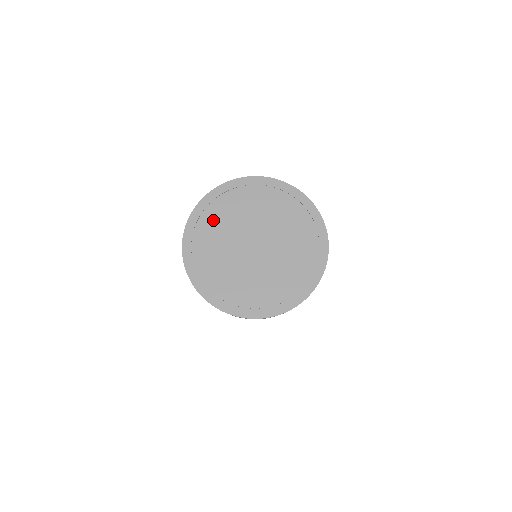
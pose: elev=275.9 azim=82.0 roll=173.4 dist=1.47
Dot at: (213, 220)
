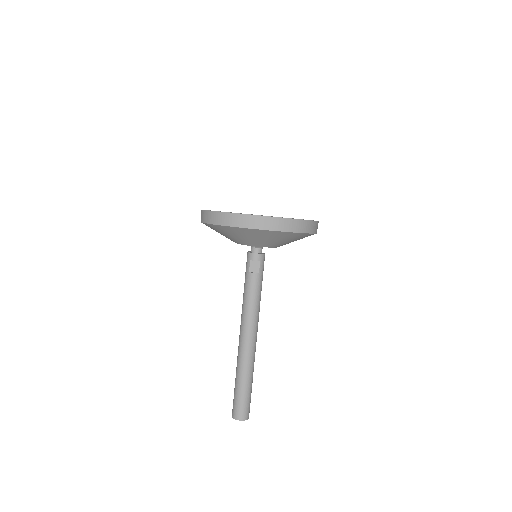
Dot at: occluded
